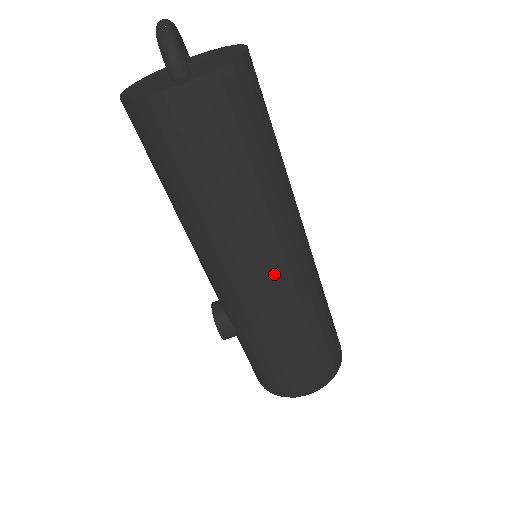
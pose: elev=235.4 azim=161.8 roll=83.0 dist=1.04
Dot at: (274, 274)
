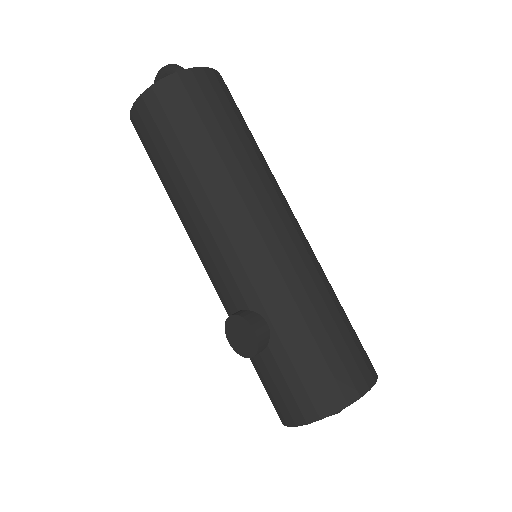
Dot at: (293, 225)
